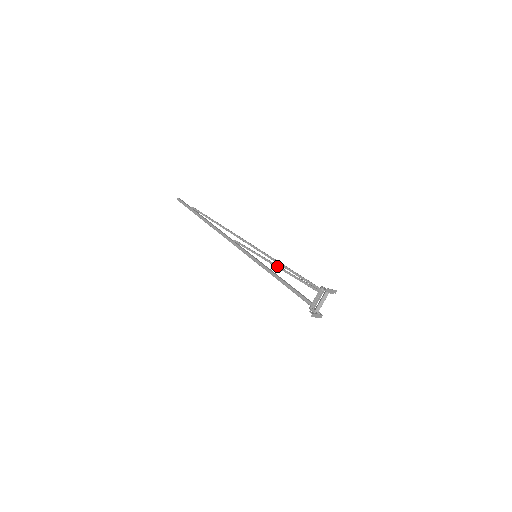
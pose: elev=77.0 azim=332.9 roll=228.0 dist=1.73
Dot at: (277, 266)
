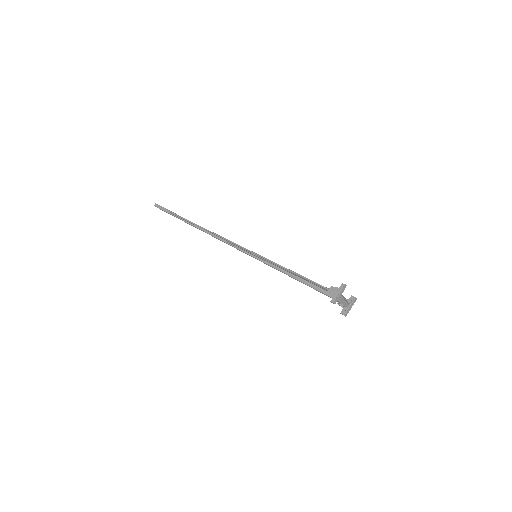
Dot at: occluded
